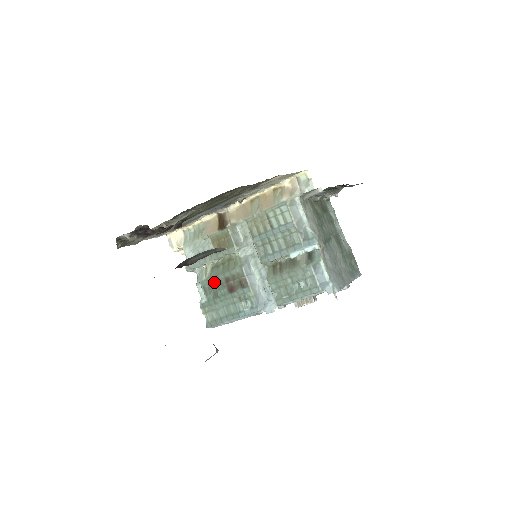
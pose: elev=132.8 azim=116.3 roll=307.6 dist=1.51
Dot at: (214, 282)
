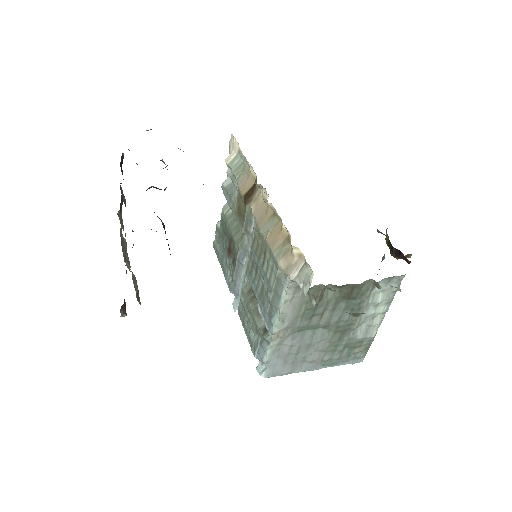
Dot at: (226, 226)
